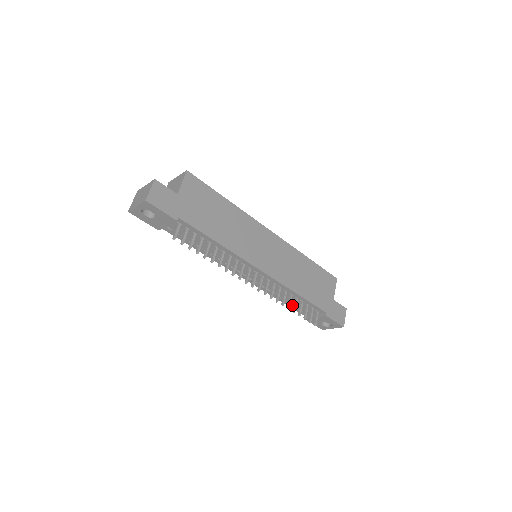
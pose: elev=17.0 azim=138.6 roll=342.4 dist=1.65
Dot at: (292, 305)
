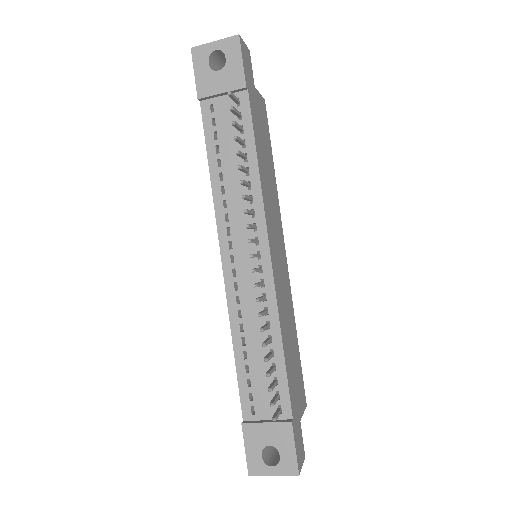
Dot at: (246, 375)
